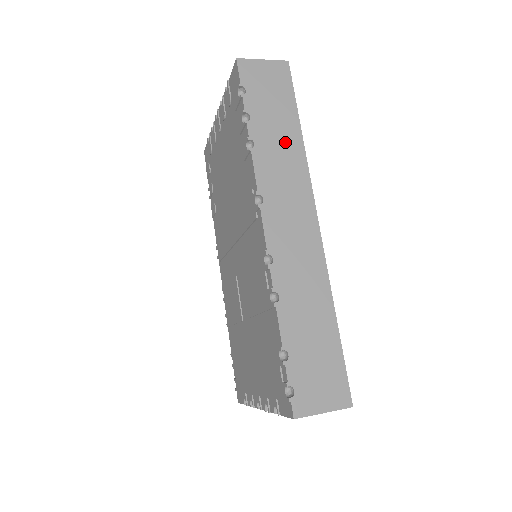
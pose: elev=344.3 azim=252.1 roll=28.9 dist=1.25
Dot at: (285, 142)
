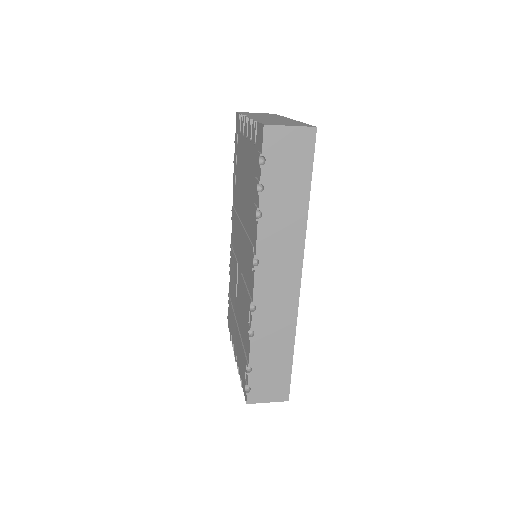
Dot at: (291, 213)
